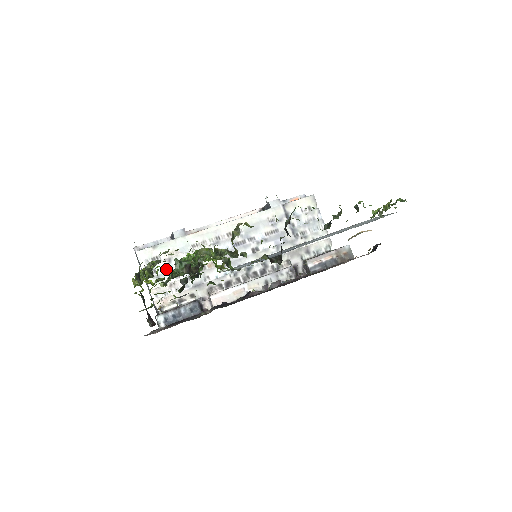
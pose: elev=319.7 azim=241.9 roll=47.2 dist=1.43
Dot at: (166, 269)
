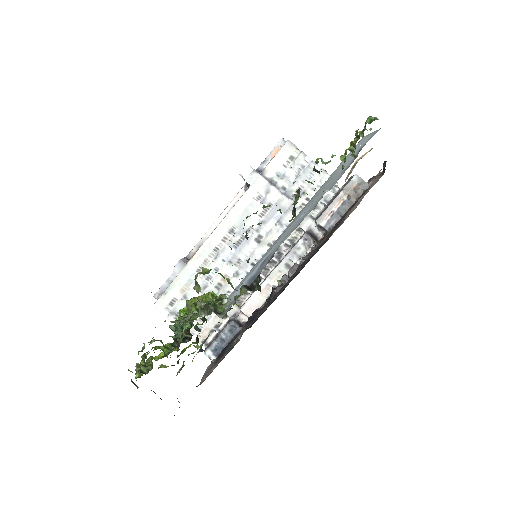
Dot at: occluded
